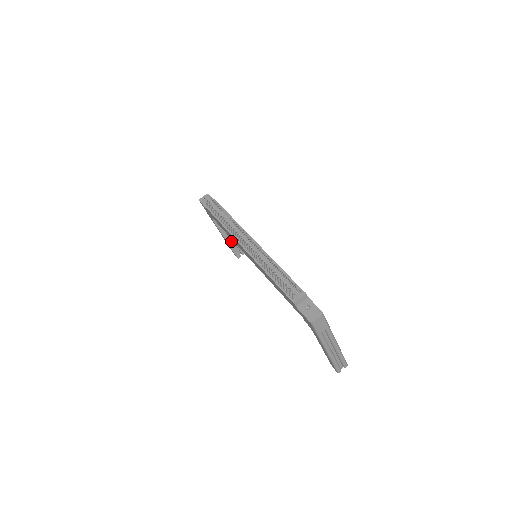
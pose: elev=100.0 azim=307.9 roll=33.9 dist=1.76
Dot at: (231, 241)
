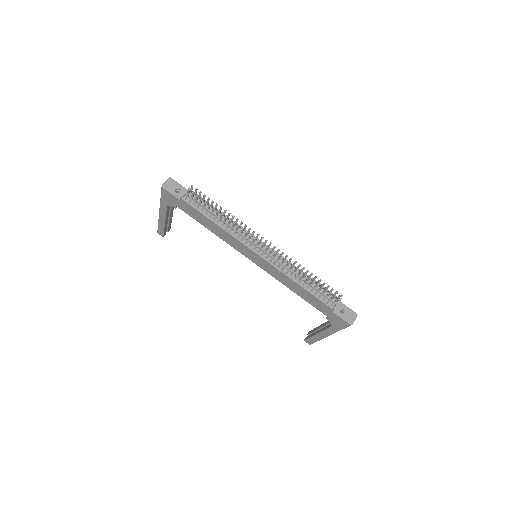
Dot at: (167, 222)
